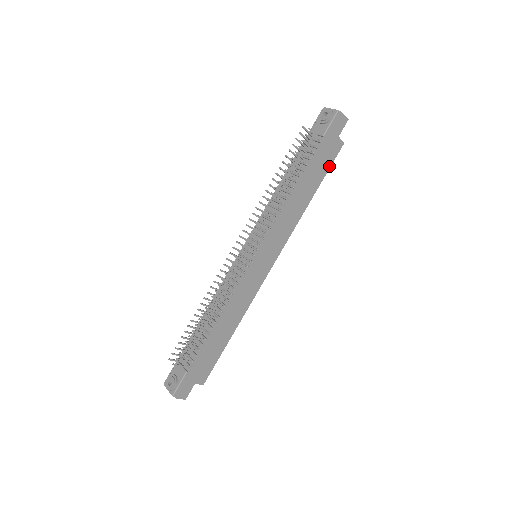
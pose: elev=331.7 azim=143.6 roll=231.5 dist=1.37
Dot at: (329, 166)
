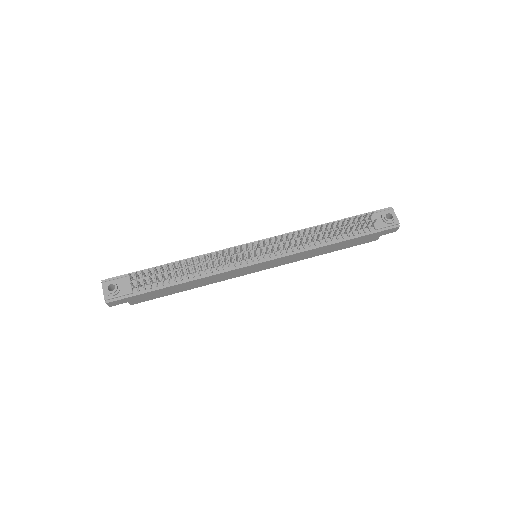
Dot at: (355, 245)
